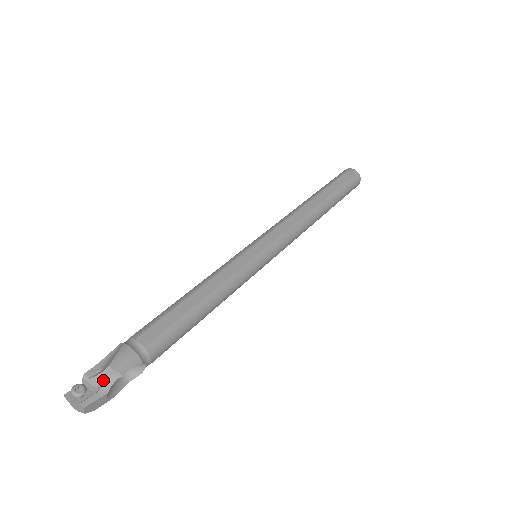
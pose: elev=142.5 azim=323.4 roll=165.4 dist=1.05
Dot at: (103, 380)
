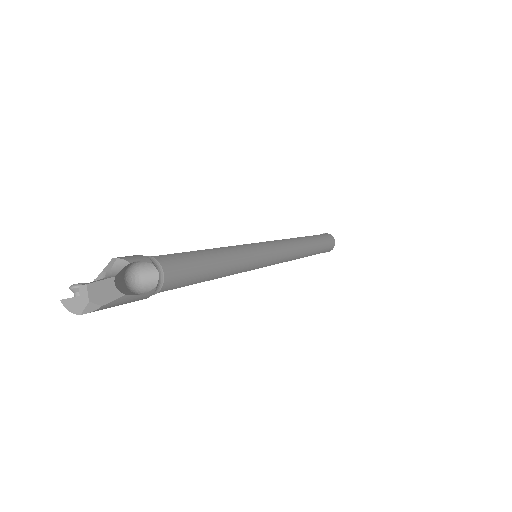
Dot at: (107, 271)
